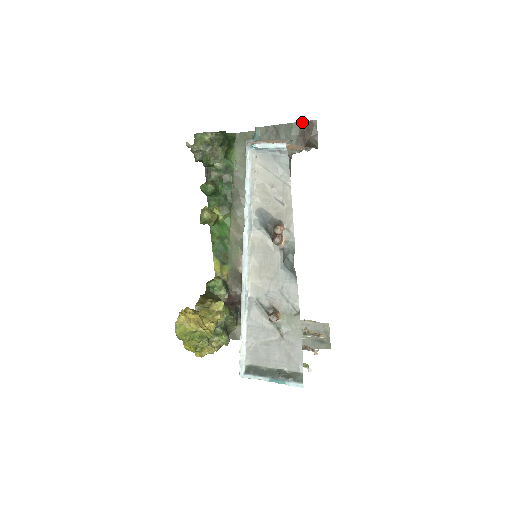
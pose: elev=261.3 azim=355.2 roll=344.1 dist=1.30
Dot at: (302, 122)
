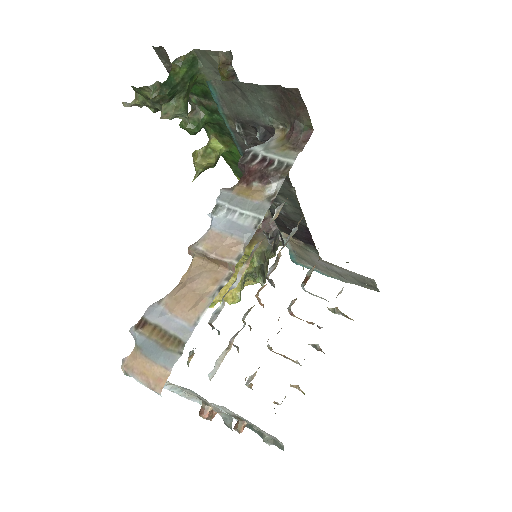
Dot at: (275, 85)
